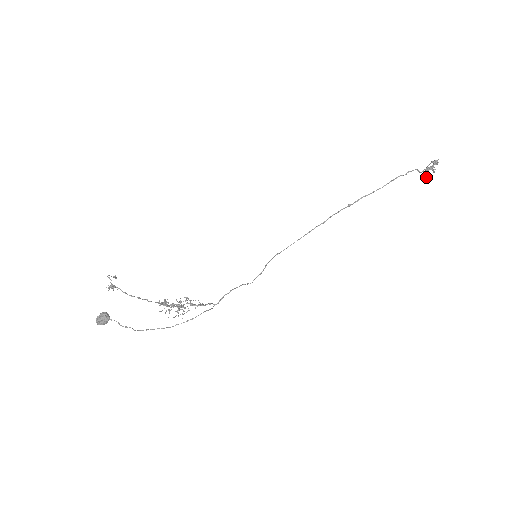
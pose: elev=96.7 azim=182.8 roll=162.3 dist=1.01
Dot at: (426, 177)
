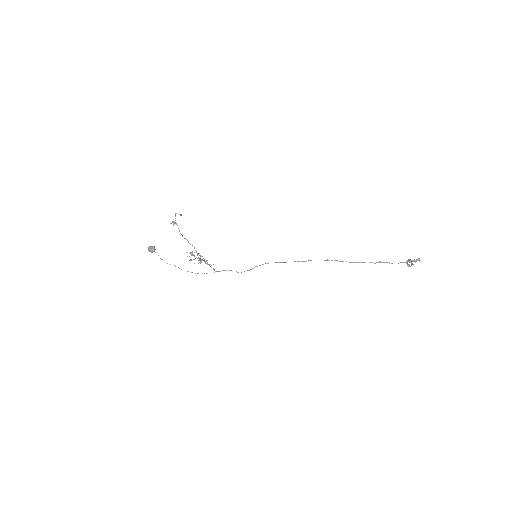
Dot at: (408, 264)
